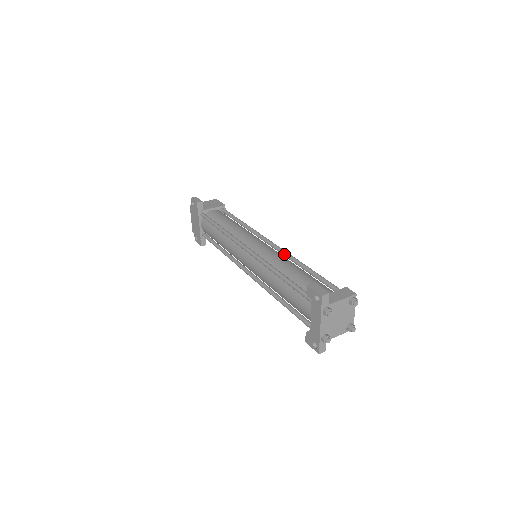
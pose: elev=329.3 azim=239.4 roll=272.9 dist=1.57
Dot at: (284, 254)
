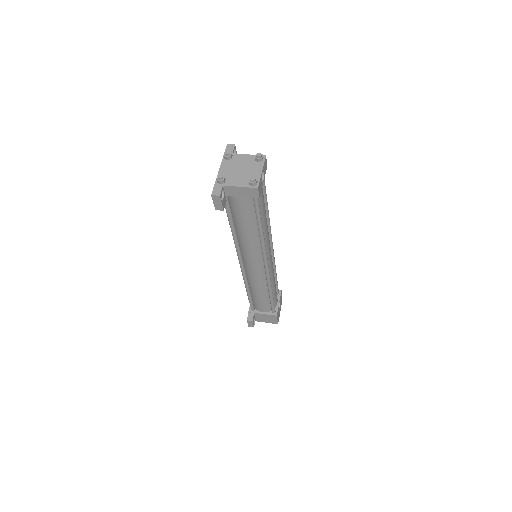
Dot at: occluded
